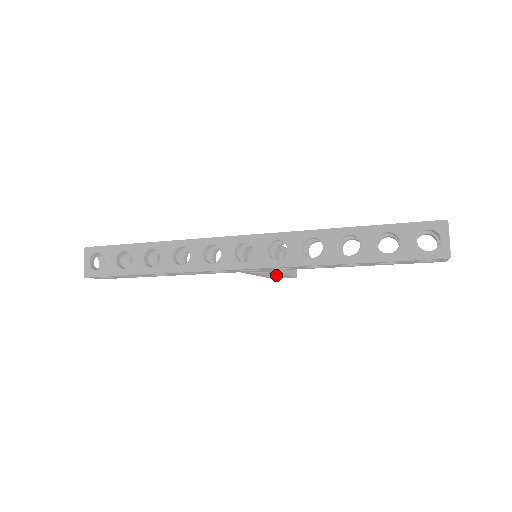
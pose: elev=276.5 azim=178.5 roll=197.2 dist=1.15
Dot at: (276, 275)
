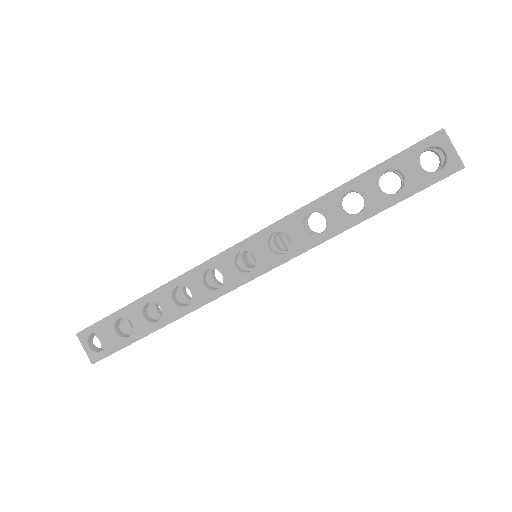
Dot at: occluded
